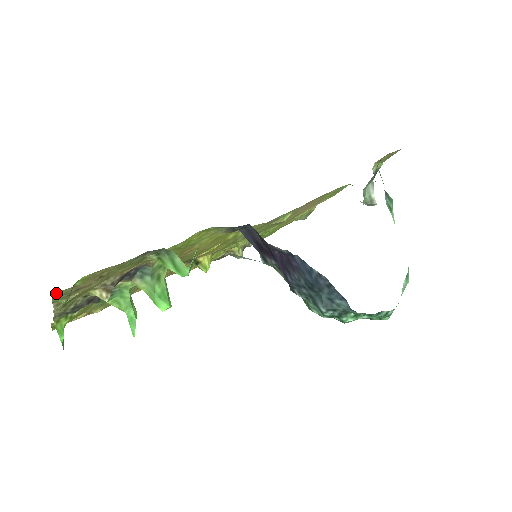
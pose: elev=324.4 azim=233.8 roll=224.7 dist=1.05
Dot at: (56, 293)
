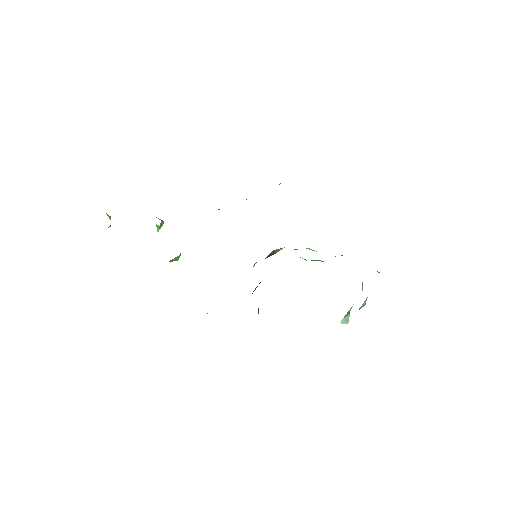
Dot at: occluded
